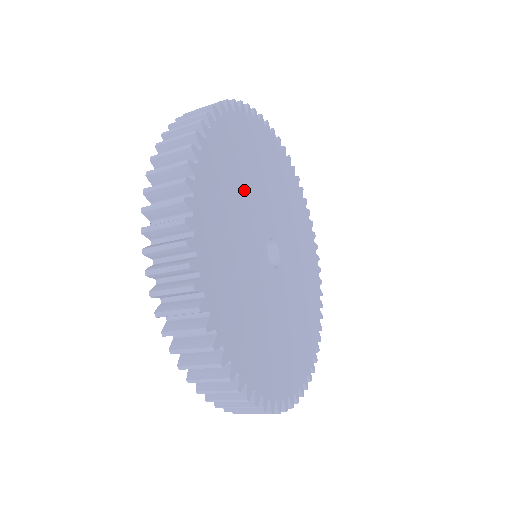
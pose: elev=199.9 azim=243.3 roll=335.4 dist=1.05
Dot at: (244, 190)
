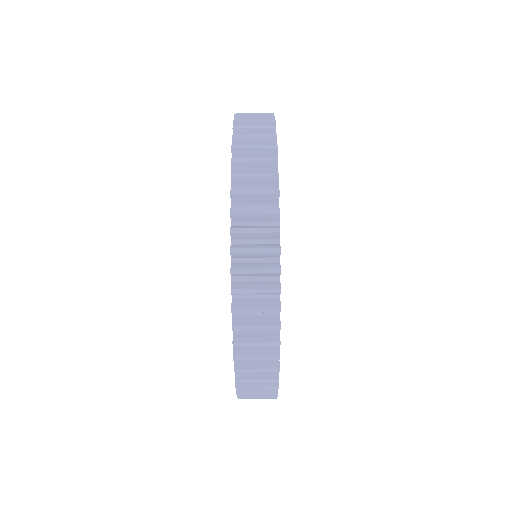
Dot at: occluded
